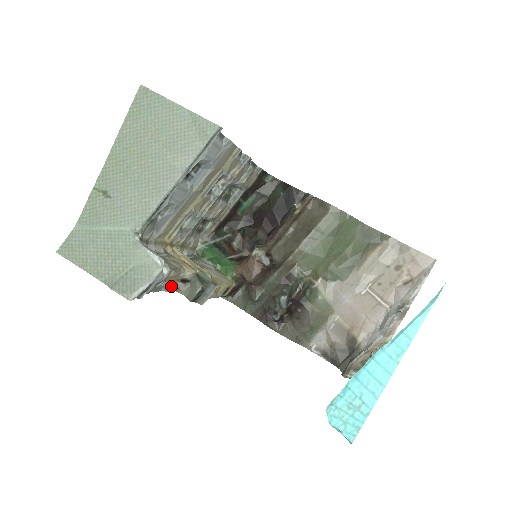
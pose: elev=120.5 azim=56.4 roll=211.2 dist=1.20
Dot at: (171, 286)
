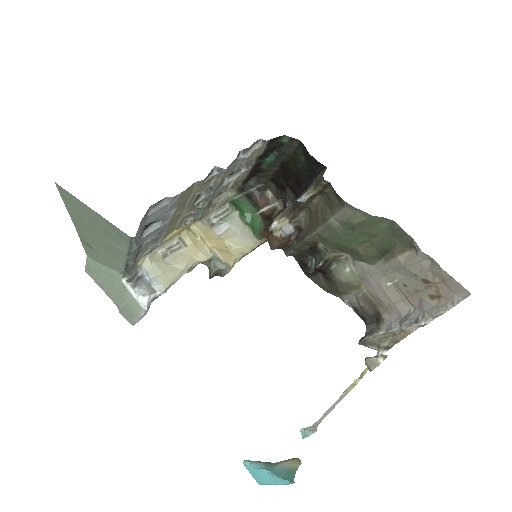
Dot at: (188, 271)
